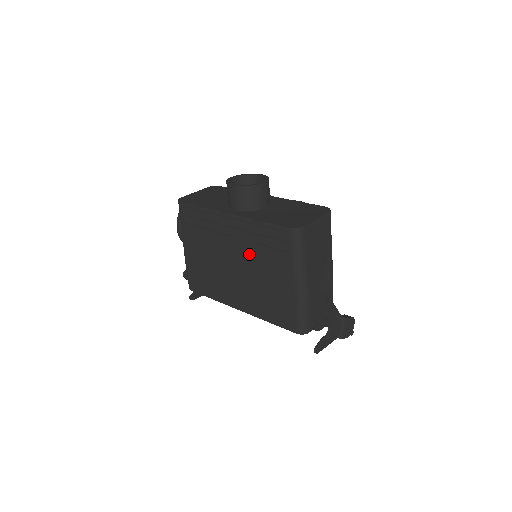
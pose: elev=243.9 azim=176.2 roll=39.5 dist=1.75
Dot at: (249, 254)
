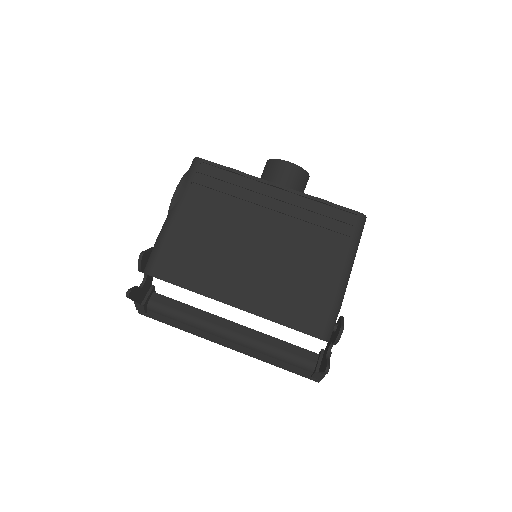
Dot at: (287, 234)
